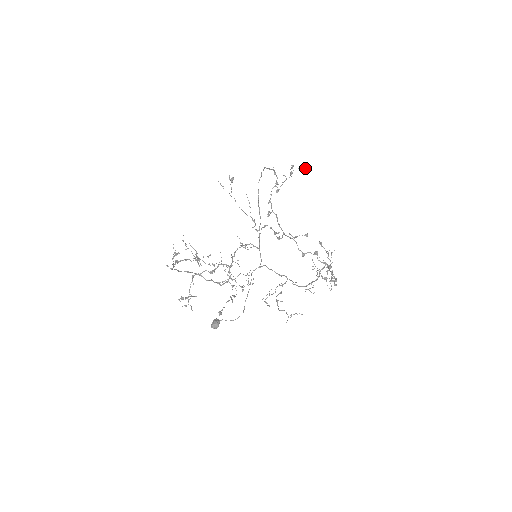
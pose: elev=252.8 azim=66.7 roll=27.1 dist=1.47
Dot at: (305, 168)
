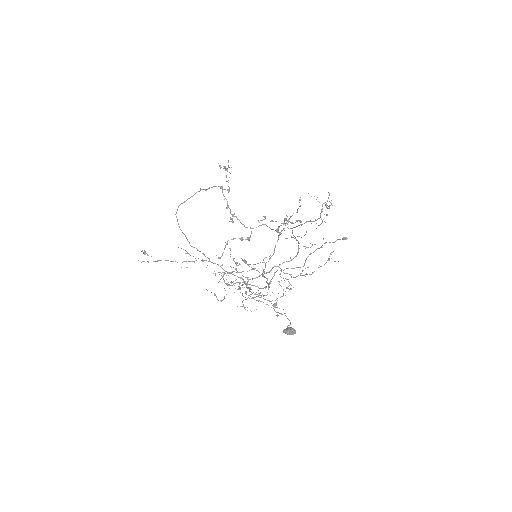
Dot at: (225, 167)
